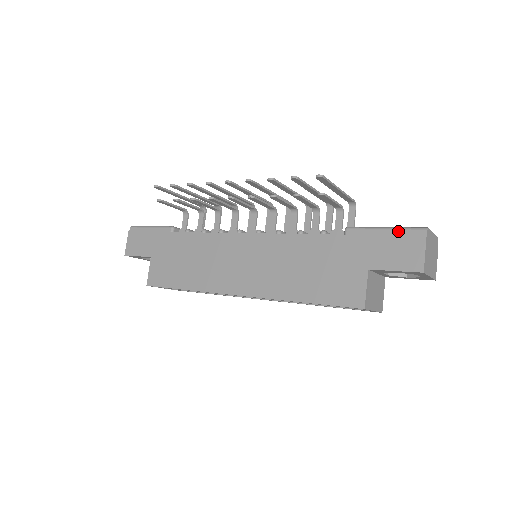
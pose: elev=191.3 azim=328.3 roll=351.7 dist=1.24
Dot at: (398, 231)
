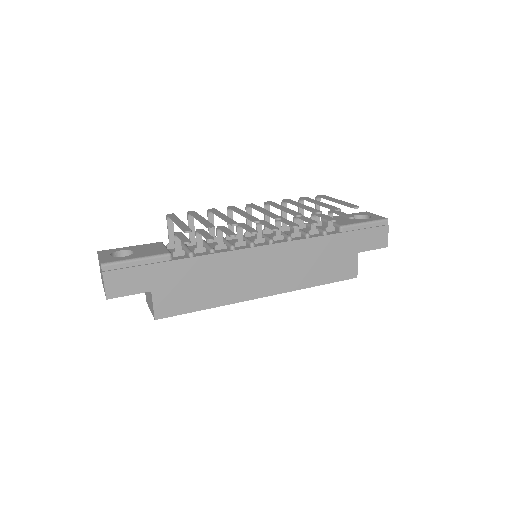
Dot at: (373, 224)
